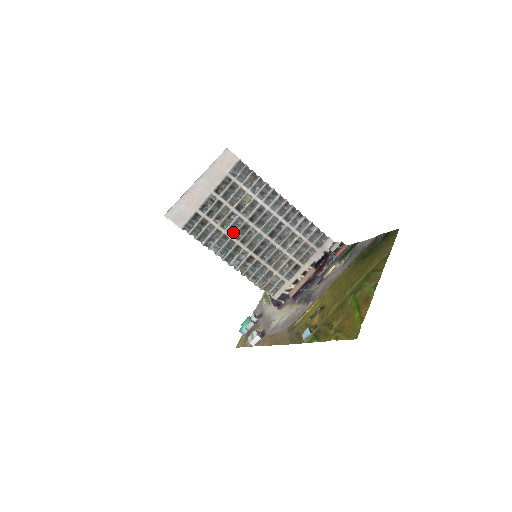
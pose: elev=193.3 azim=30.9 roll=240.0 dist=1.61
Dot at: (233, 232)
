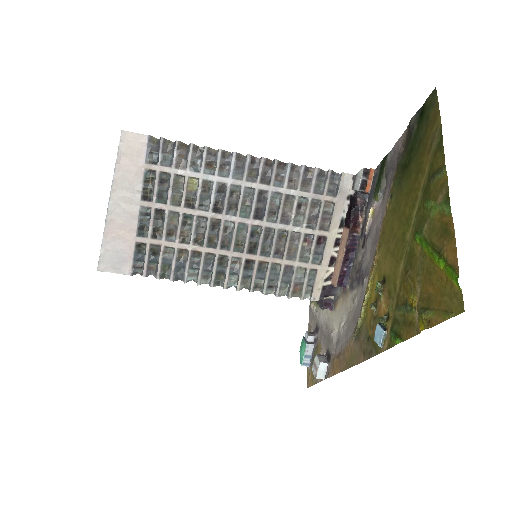
Dot at: (202, 241)
